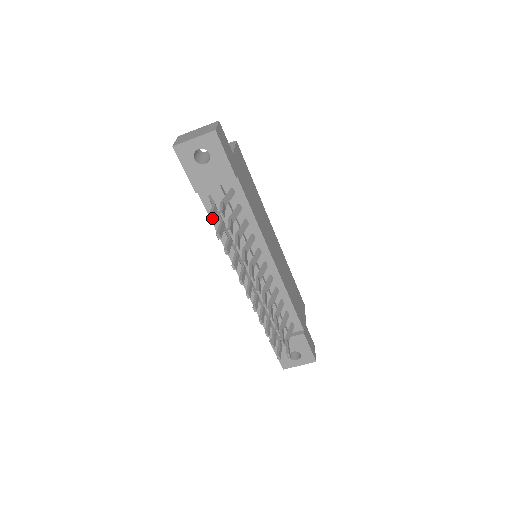
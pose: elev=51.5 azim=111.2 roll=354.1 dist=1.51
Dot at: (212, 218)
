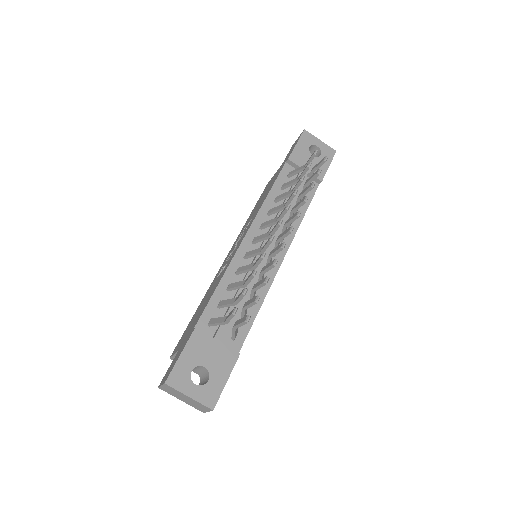
Dot at: occluded
